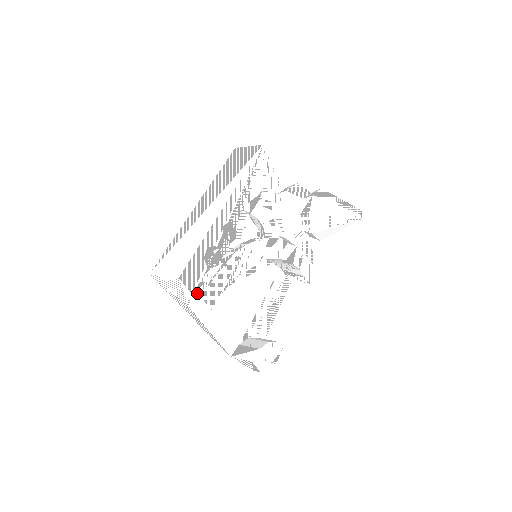
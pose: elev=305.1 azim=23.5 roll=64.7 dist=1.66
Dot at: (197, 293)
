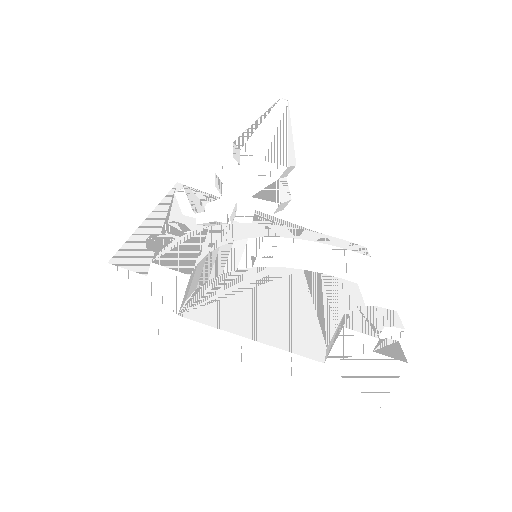
Dot at: occluded
